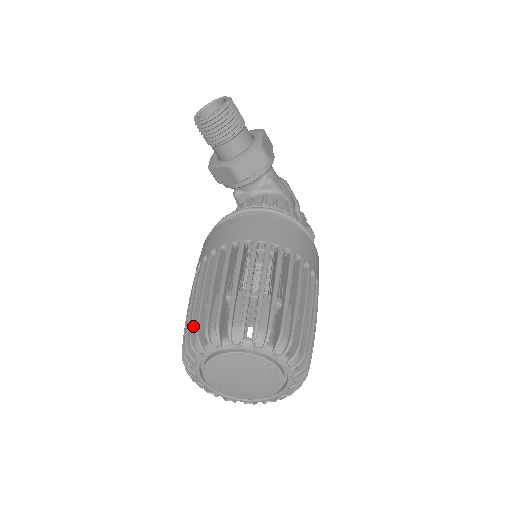
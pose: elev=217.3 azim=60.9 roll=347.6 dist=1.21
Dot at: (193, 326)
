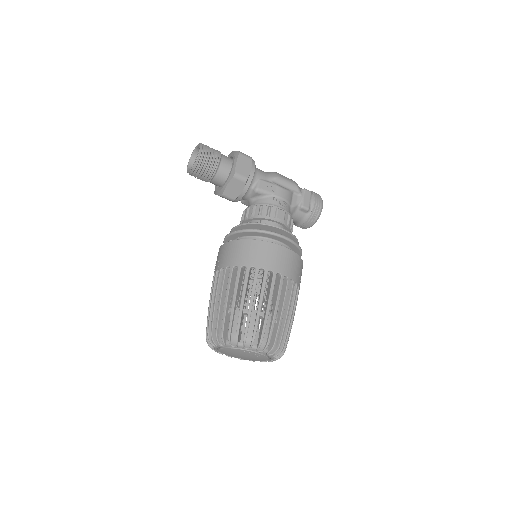
Dot at: occluded
